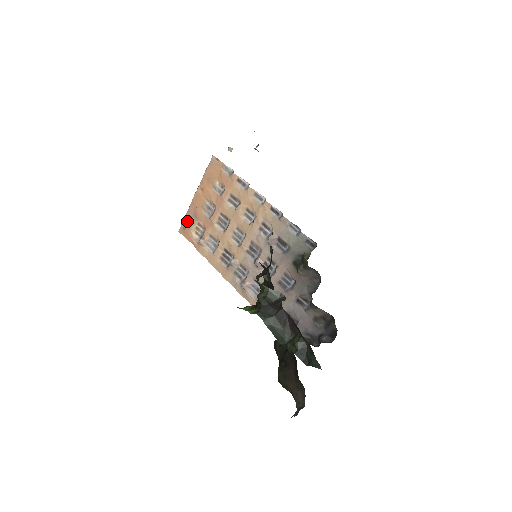
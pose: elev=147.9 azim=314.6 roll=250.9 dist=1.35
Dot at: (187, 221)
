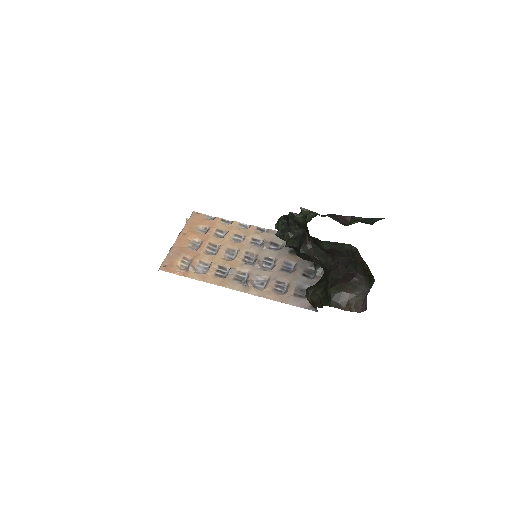
Dot at: (170, 259)
